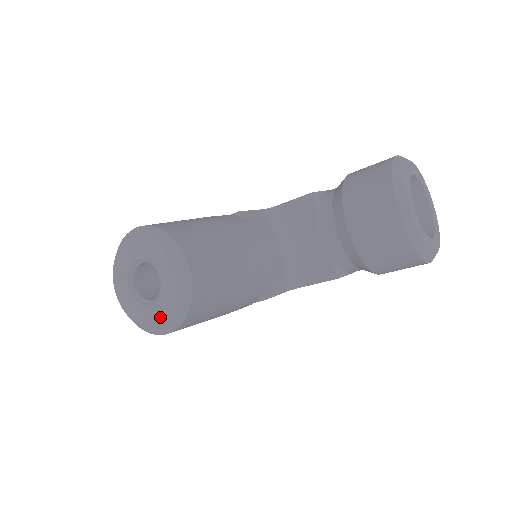
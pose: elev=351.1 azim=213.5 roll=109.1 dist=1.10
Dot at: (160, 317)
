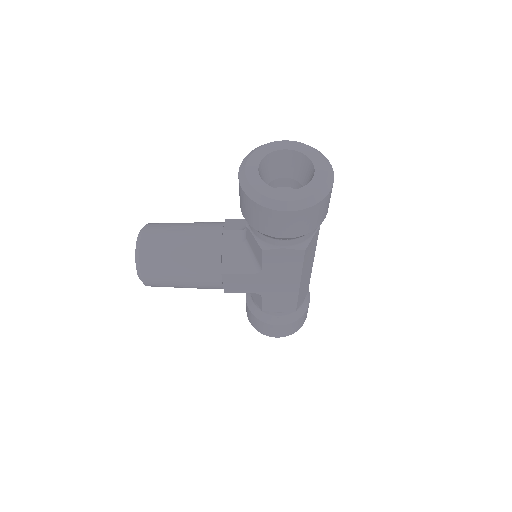
Dot at: occluded
